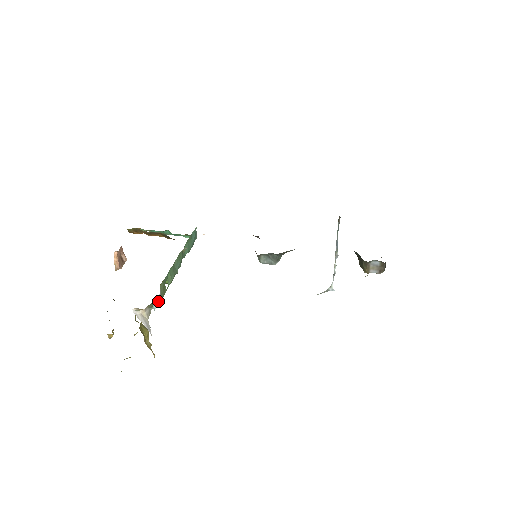
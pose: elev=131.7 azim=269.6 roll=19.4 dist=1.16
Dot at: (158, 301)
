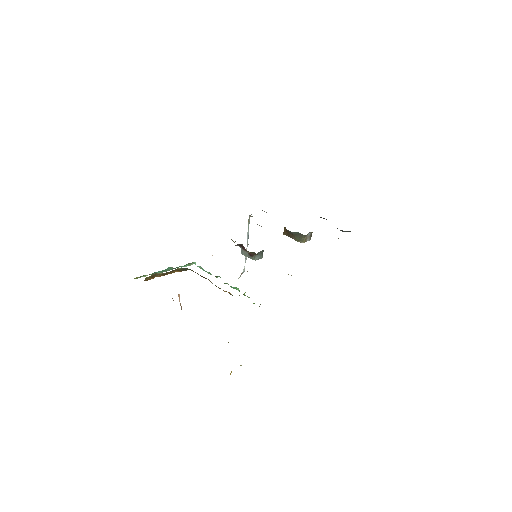
Dot at: occluded
